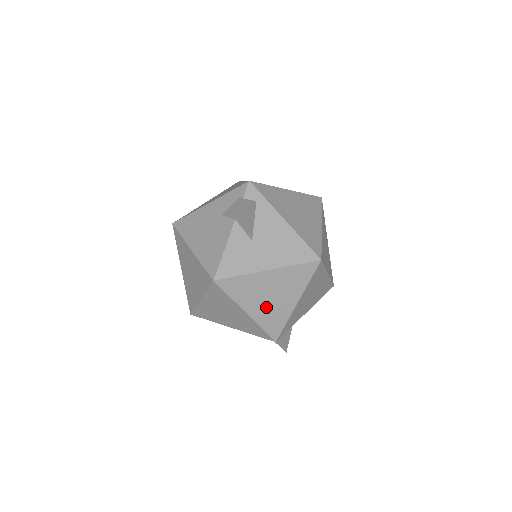
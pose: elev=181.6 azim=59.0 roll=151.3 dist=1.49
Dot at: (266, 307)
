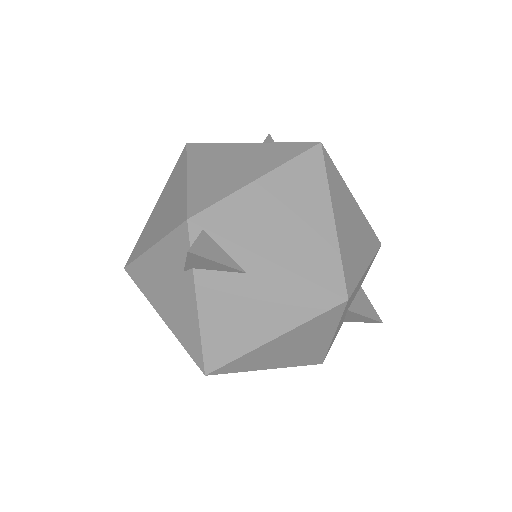
Dot at: (215, 175)
